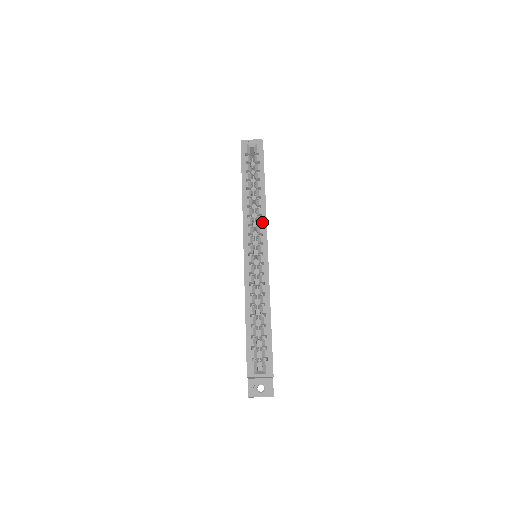
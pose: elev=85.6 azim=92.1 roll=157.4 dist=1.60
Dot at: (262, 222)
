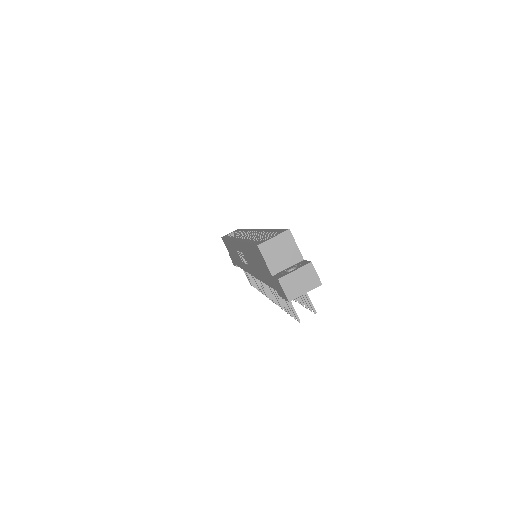
Dot at: occluded
